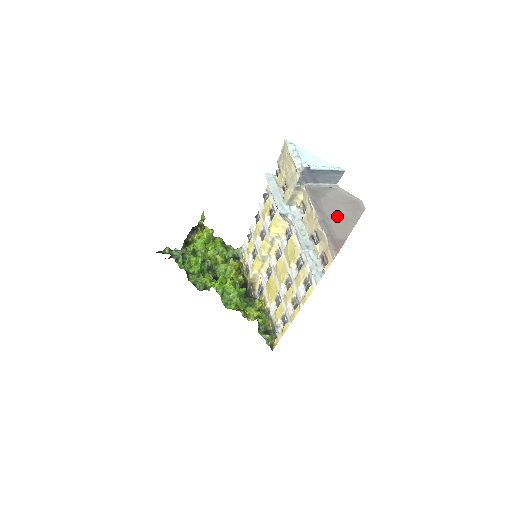
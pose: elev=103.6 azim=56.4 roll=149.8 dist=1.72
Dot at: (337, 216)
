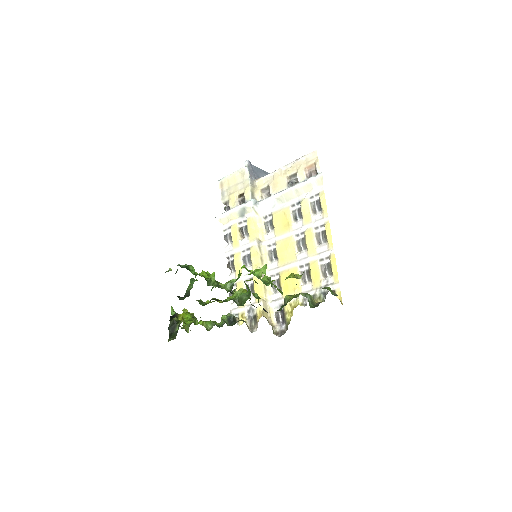
Dot at: occluded
